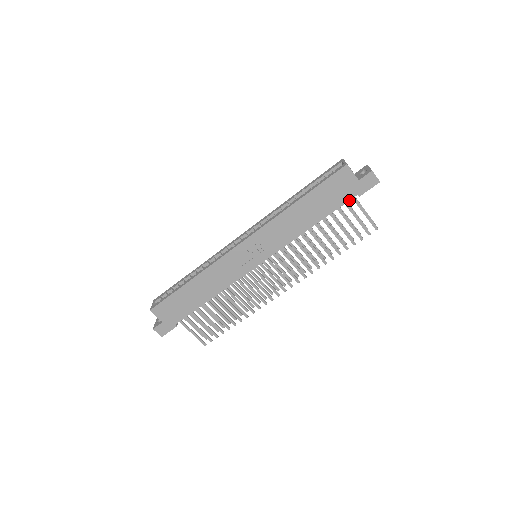
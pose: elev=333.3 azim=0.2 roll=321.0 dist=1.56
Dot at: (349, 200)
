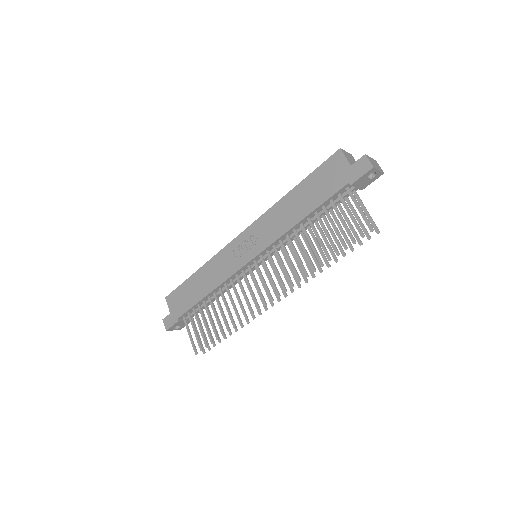
Dot at: (340, 189)
